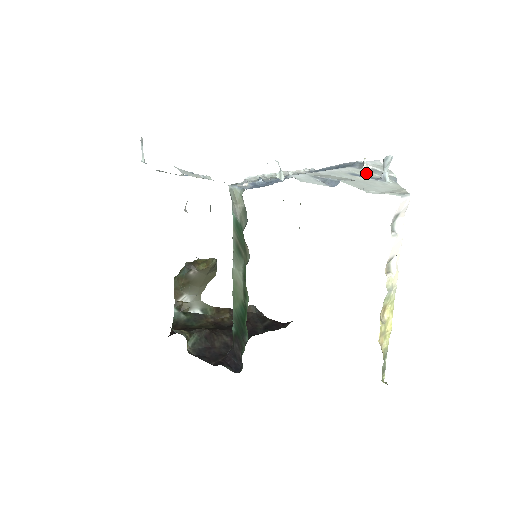
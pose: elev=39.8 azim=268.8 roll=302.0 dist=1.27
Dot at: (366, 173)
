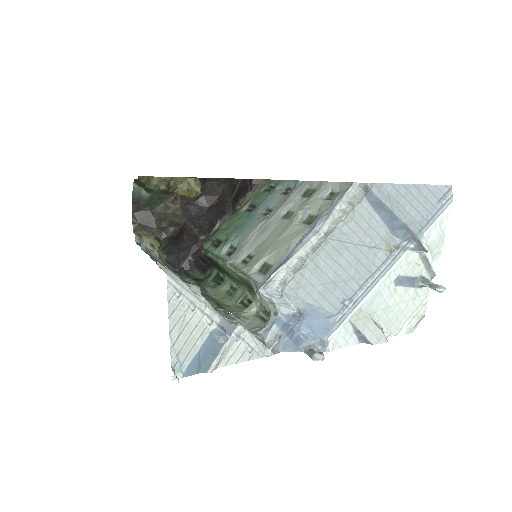
Dot at: (414, 267)
